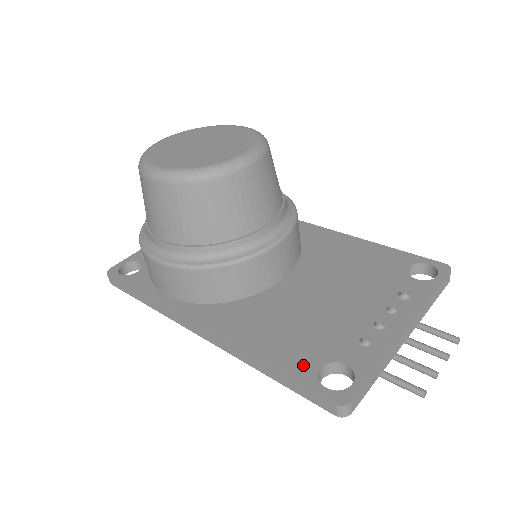
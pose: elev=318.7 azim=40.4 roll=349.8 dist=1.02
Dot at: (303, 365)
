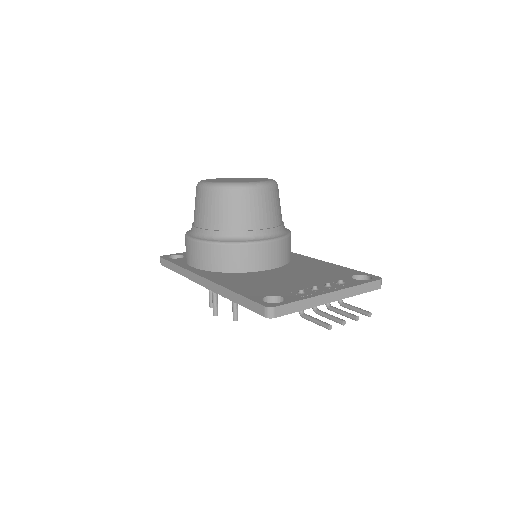
Dot at: (256, 294)
